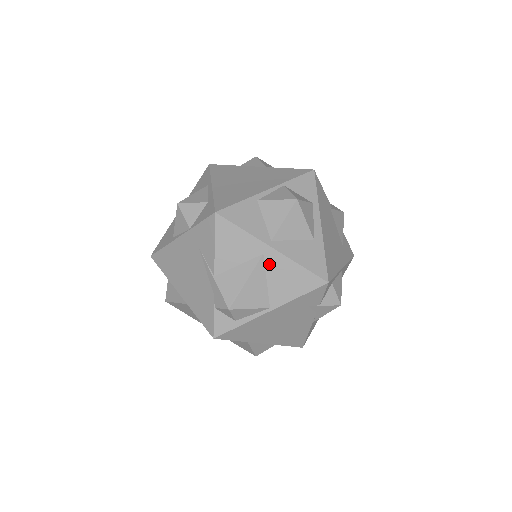
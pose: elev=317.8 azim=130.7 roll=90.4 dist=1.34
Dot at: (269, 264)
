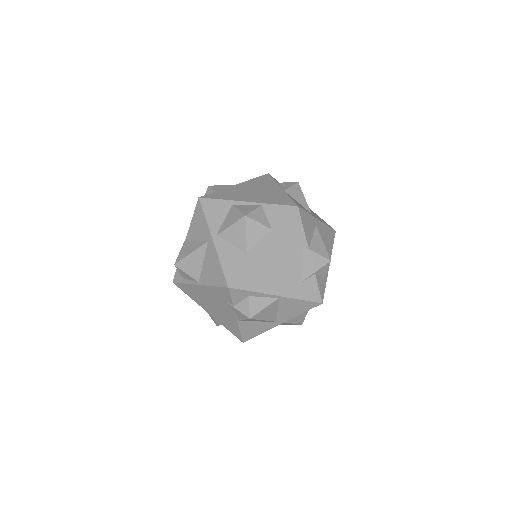
Dot at: (208, 251)
